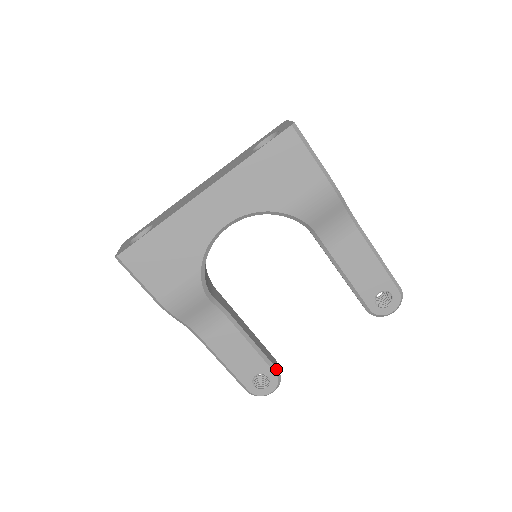
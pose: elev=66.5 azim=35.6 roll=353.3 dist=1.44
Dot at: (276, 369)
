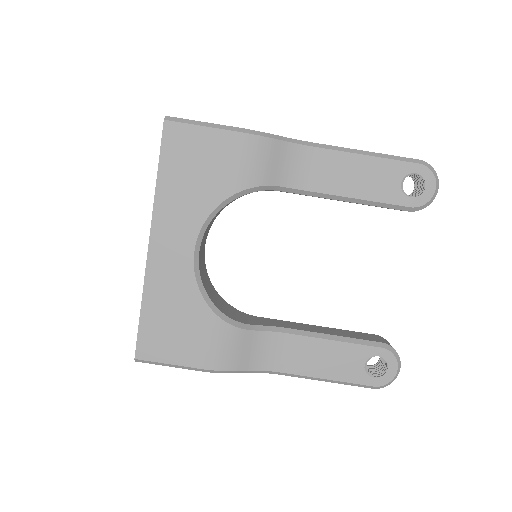
Dot at: (379, 343)
